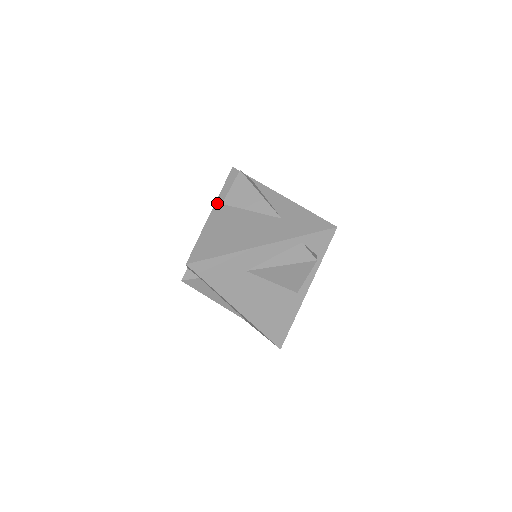
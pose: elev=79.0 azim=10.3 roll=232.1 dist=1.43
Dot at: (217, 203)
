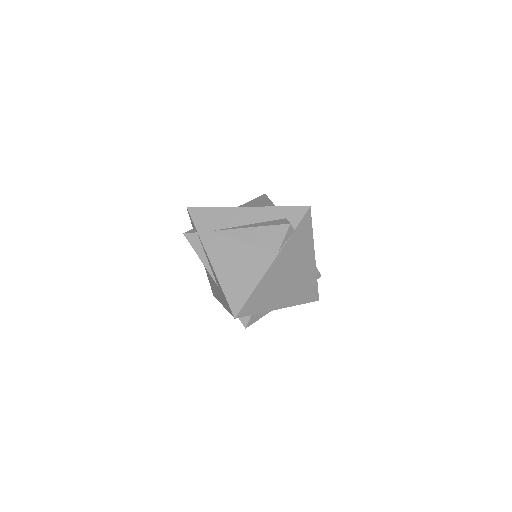
Dot at: occluded
